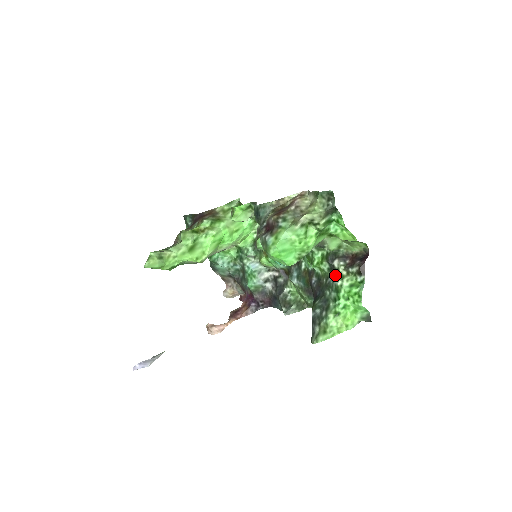
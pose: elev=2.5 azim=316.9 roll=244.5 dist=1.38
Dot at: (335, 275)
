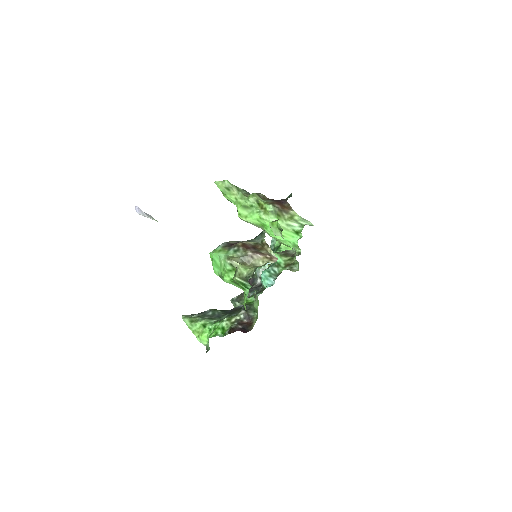
Dot at: (234, 315)
